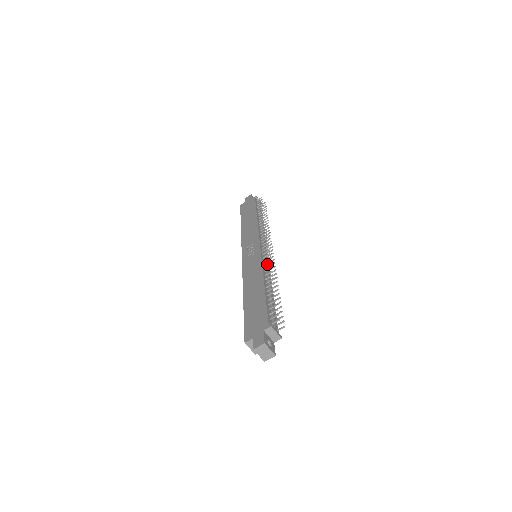
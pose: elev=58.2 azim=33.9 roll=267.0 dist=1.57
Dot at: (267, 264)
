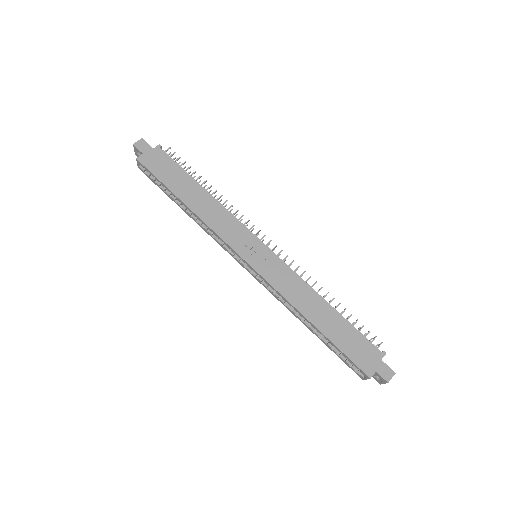
Dot at: occluded
